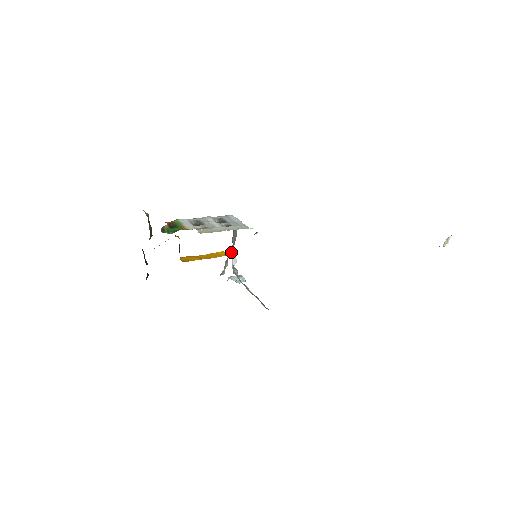
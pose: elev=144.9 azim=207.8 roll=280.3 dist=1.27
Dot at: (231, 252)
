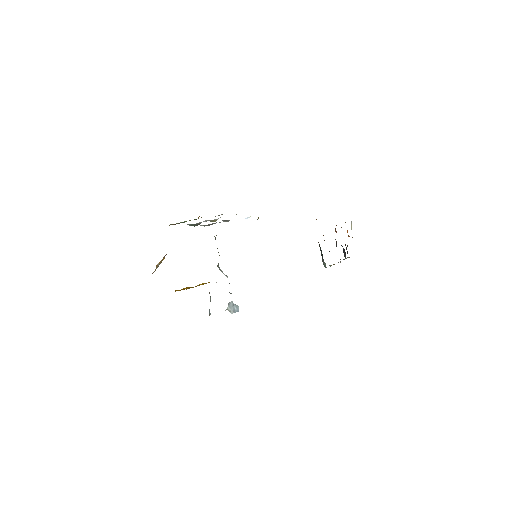
Dot at: (220, 270)
